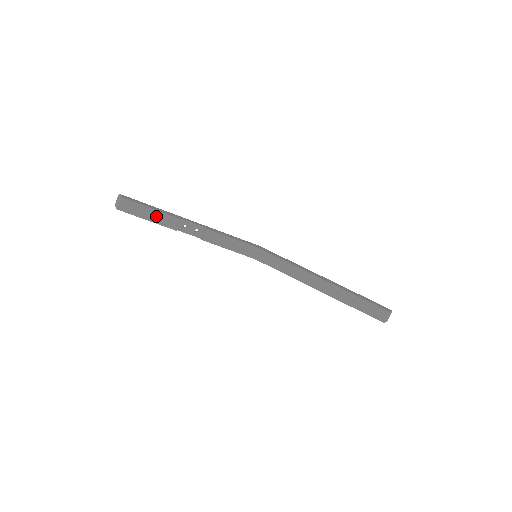
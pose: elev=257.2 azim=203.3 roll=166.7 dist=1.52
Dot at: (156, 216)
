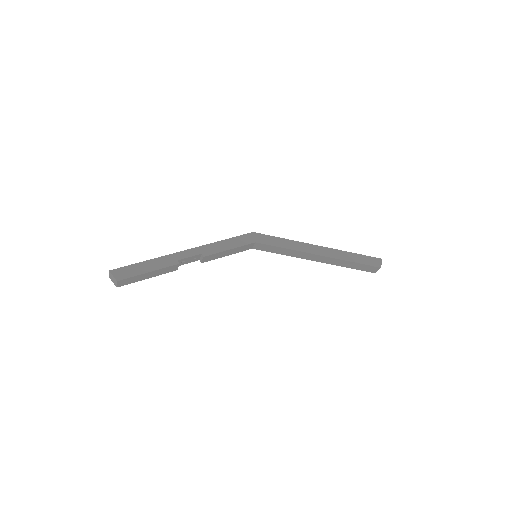
Dot at: (155, 273)
